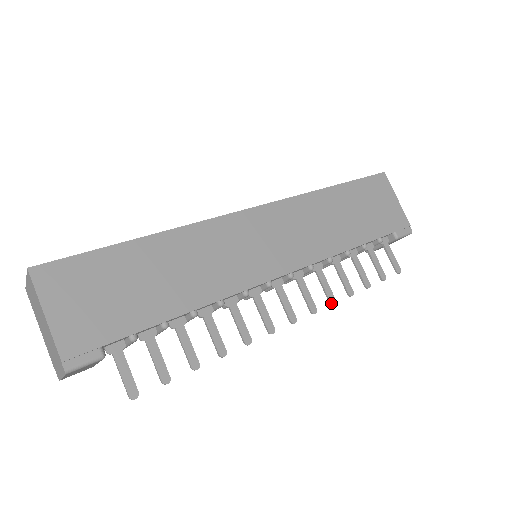
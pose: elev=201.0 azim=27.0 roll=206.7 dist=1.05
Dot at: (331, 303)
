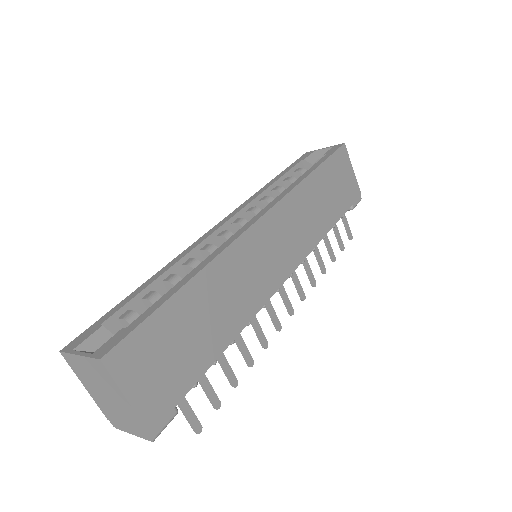
Dot at: (313, 286)
